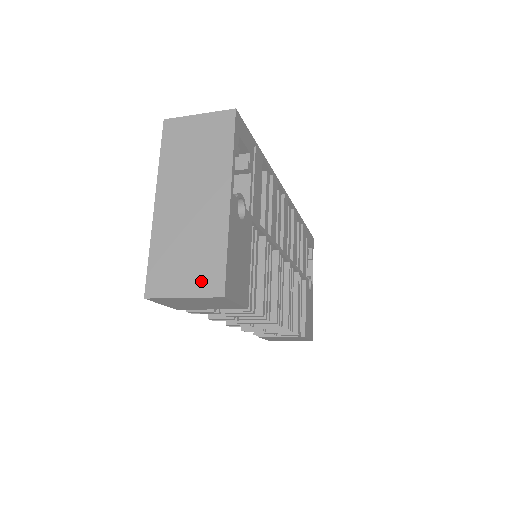
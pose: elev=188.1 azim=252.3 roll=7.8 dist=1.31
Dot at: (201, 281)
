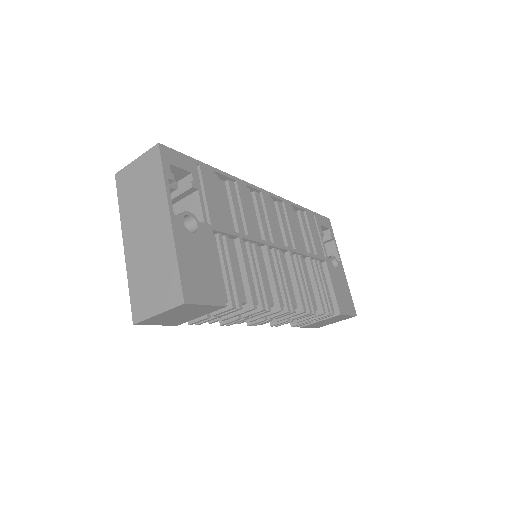
Dot at: (166, 296)
